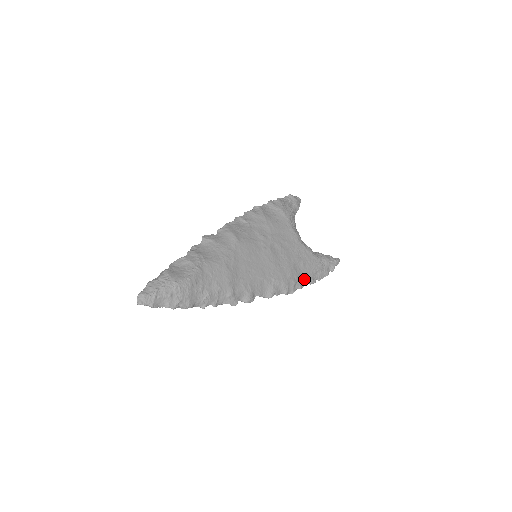
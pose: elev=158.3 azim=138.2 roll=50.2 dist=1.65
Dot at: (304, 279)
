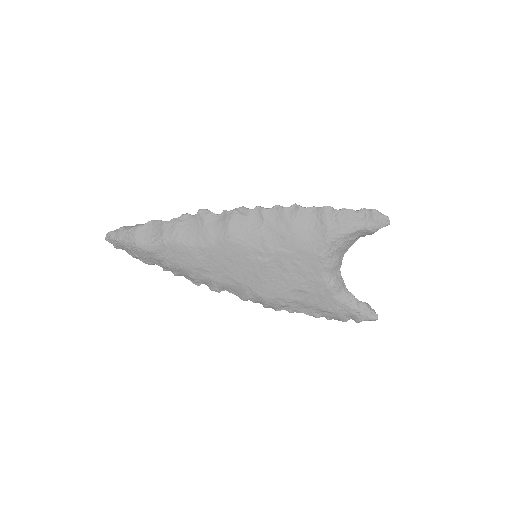
Dot at: (302, 308)
